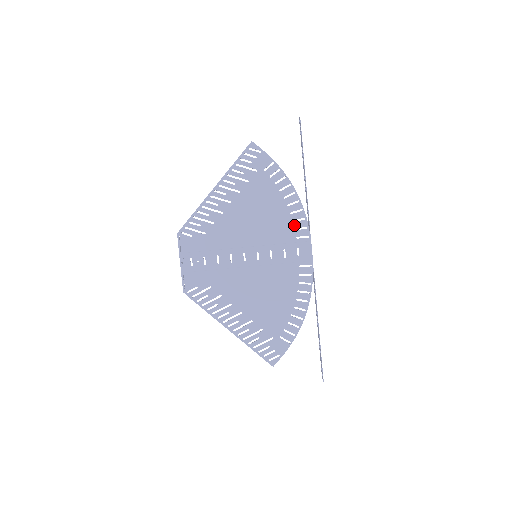
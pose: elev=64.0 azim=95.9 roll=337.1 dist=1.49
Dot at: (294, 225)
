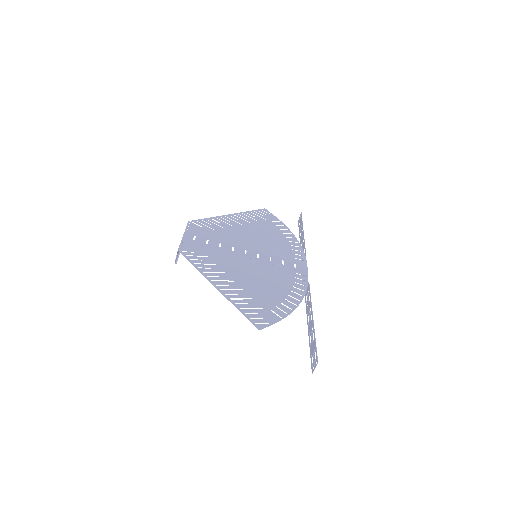
Dot at: (293, 251)
